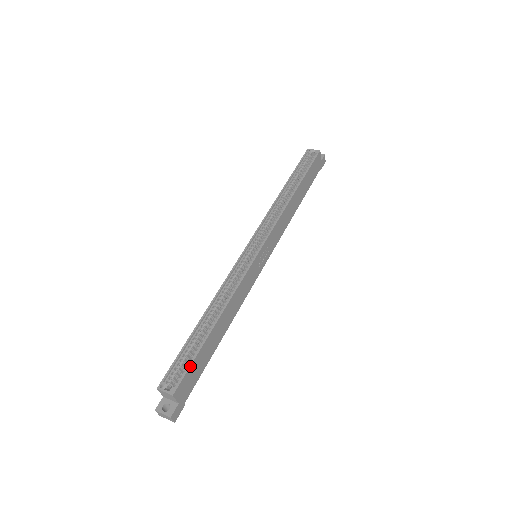
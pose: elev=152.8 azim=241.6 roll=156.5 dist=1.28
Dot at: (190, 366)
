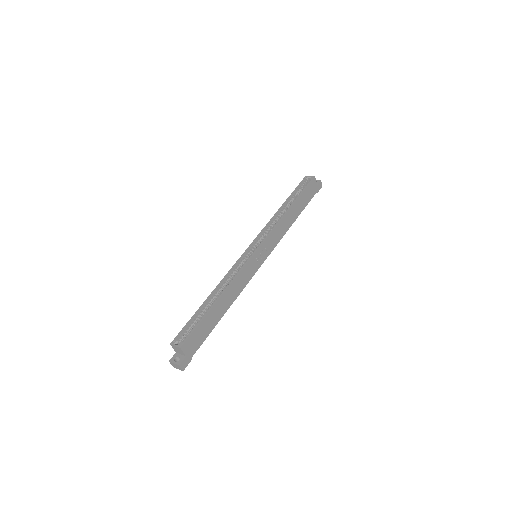
Dot at: (195, 329)
